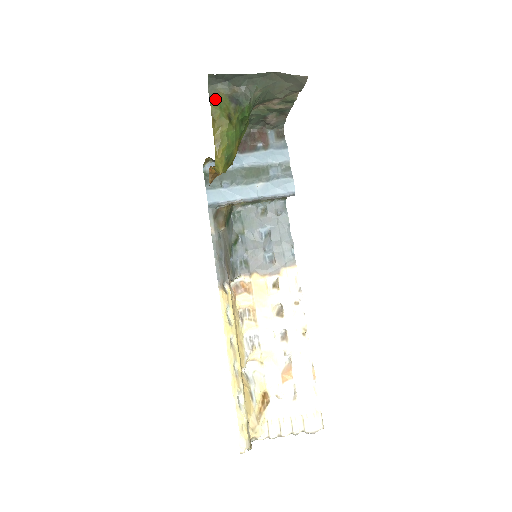
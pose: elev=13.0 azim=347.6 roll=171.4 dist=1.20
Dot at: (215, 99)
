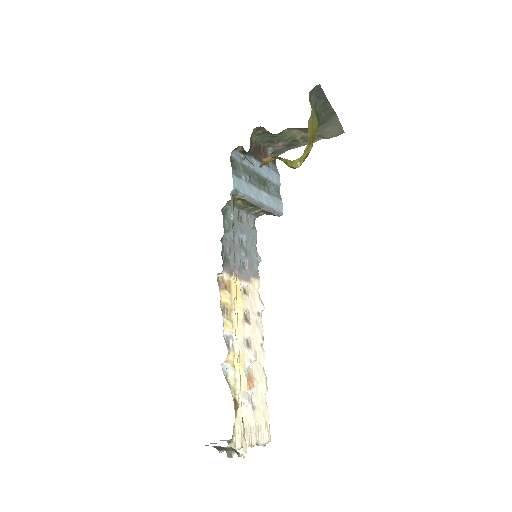
Dot at: (312, 106)
